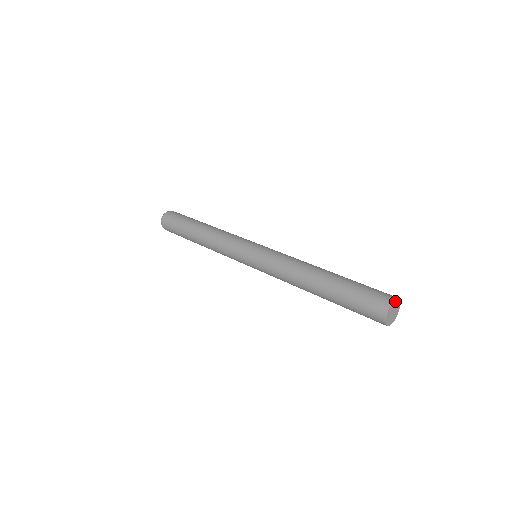
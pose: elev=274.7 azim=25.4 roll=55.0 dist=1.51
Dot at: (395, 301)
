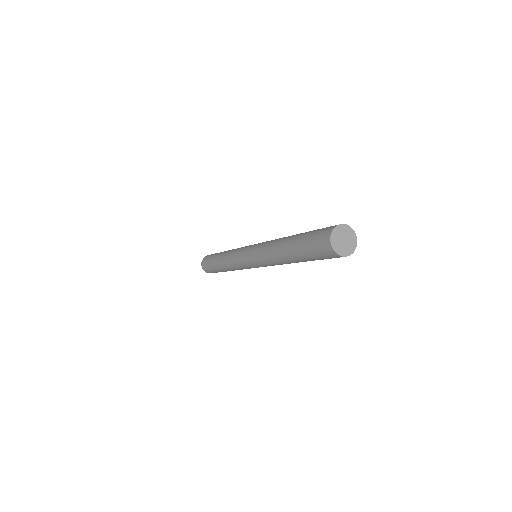
Dot at: (350, 230)
